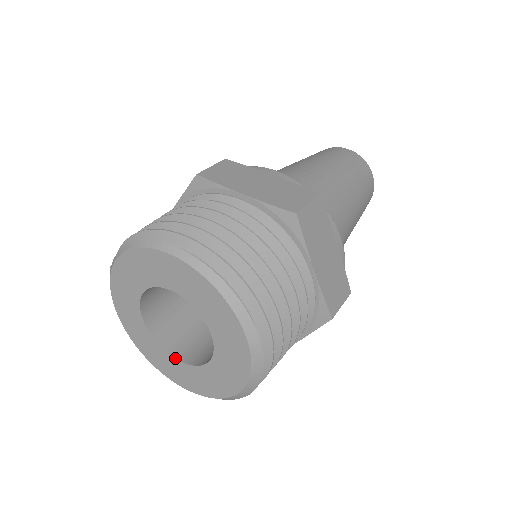
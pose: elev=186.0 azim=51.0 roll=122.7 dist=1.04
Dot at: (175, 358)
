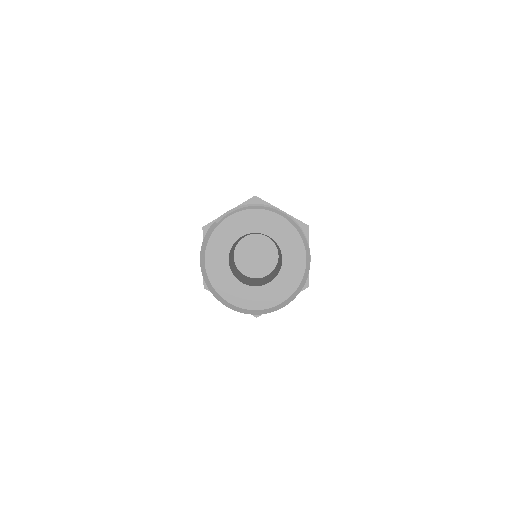
Dot at: (242, 282)
